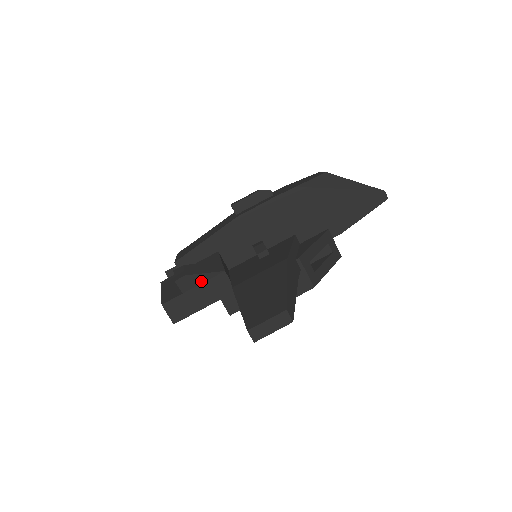
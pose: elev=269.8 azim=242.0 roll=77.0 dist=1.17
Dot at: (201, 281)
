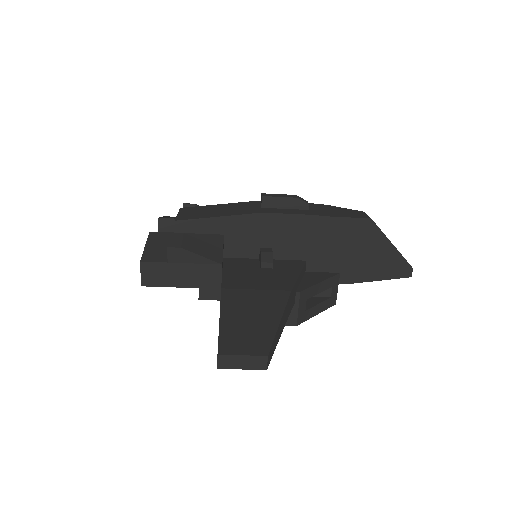
Dot at: (193, 261)
